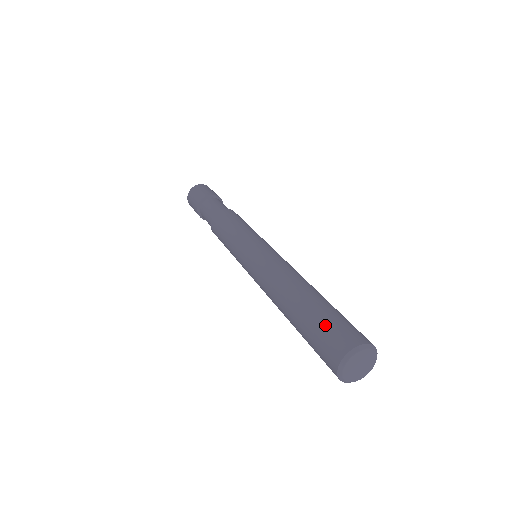
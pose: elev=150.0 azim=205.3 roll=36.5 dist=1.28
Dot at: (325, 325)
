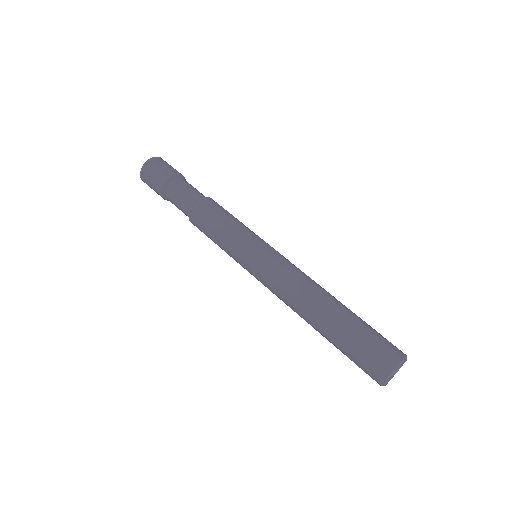
Dot at: (357, 354)
